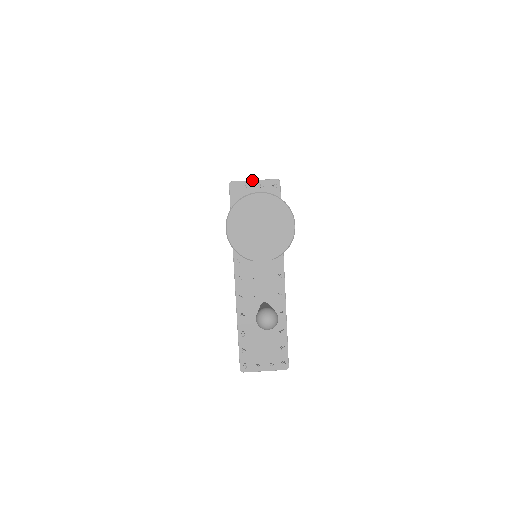
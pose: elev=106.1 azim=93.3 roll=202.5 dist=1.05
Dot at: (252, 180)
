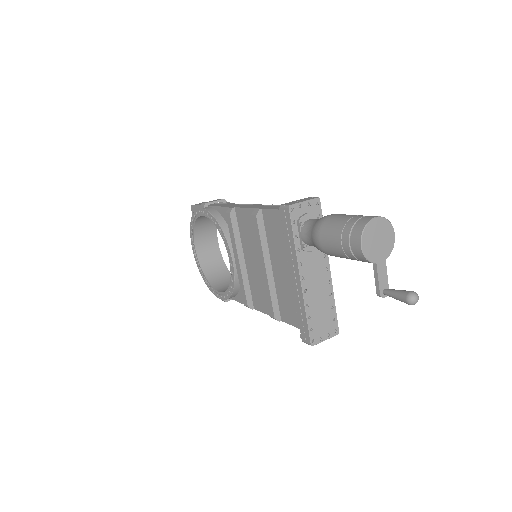
Dot at: (303, 201)
